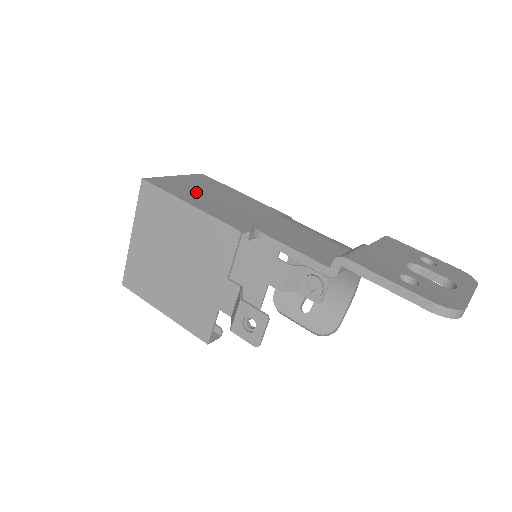
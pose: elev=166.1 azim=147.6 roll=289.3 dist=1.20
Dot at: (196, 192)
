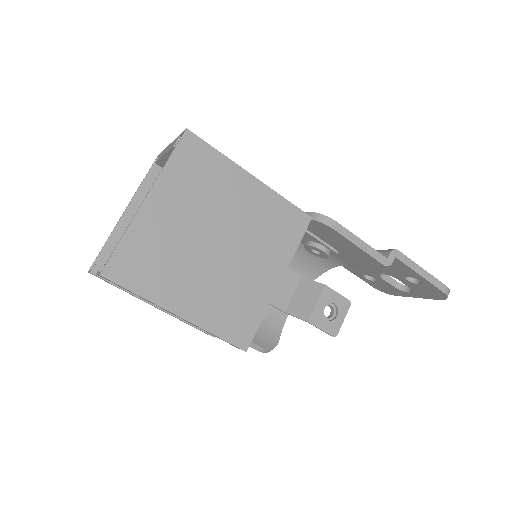
Dot at: occluded
